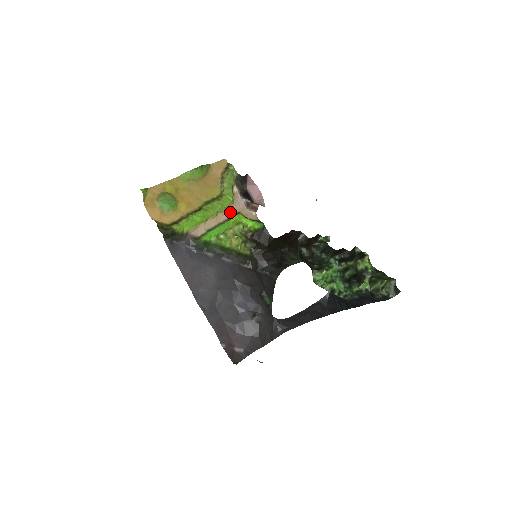
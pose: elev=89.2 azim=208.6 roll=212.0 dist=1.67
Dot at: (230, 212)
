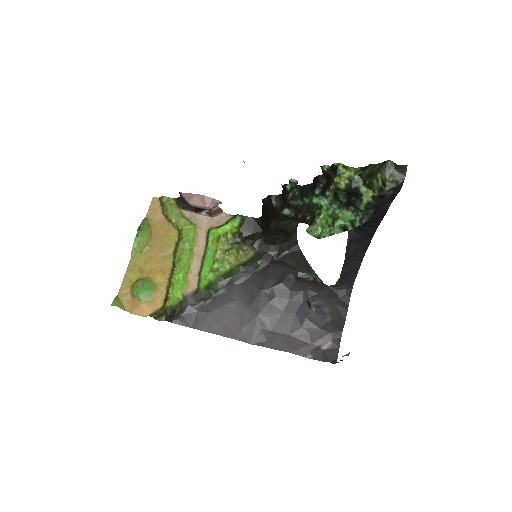
Dot at: (202, 237)
